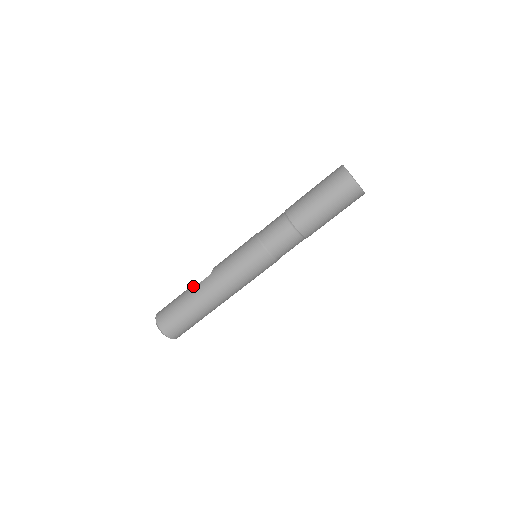
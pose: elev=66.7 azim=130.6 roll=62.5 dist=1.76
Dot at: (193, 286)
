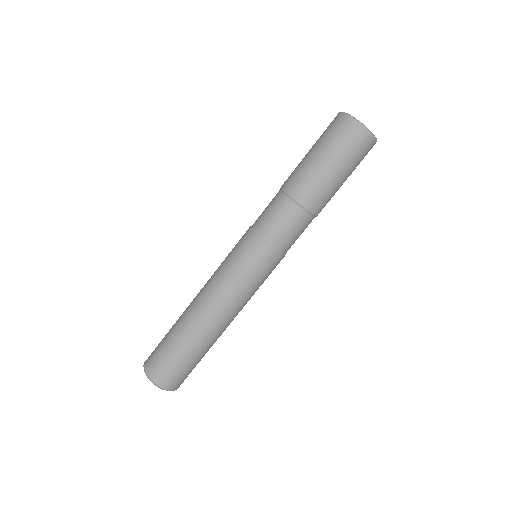
Dot at: occluded
